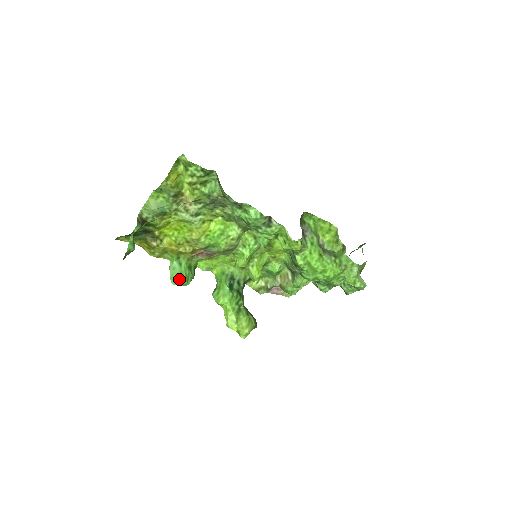
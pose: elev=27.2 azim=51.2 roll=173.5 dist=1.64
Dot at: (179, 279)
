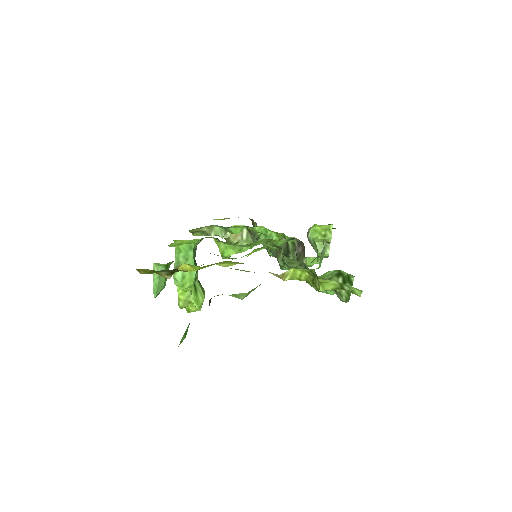
Dot at: (162, 288)
